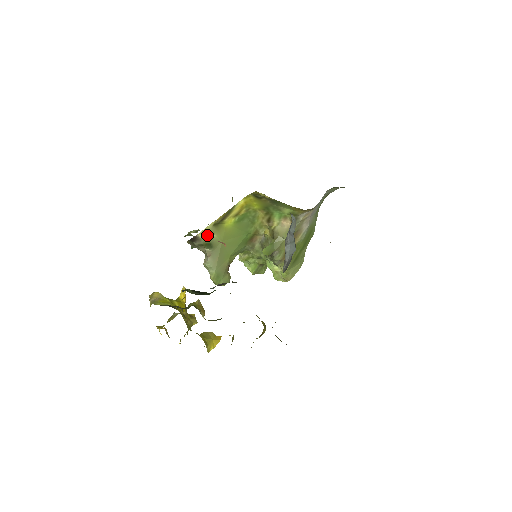
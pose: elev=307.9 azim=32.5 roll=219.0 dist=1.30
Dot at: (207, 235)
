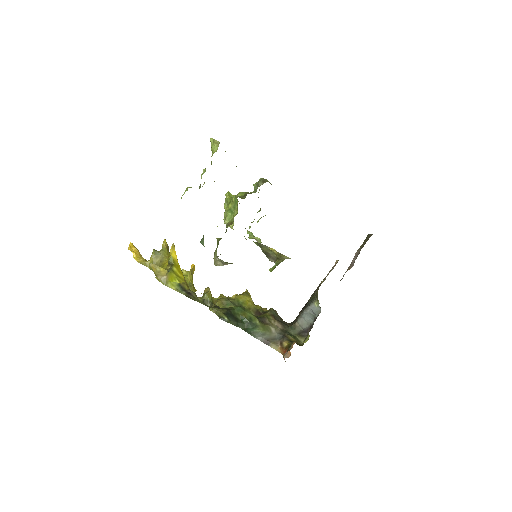
Dot at: occluded
